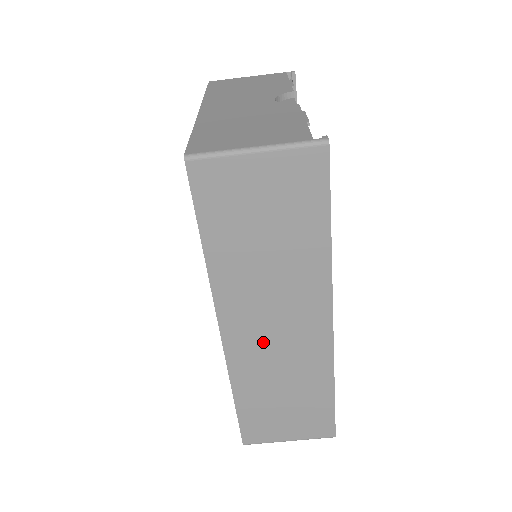
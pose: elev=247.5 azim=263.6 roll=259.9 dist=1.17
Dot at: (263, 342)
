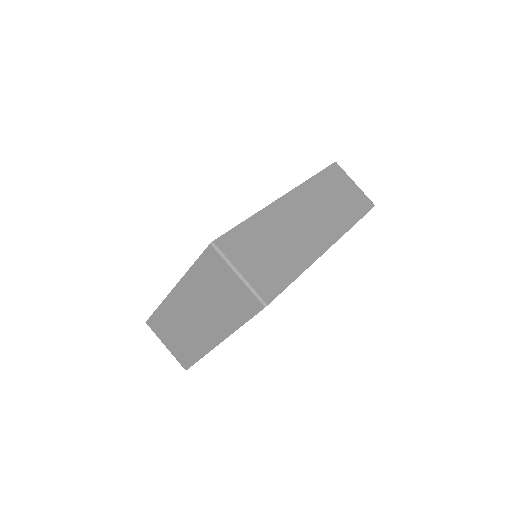
Dot at: (296, 217)
